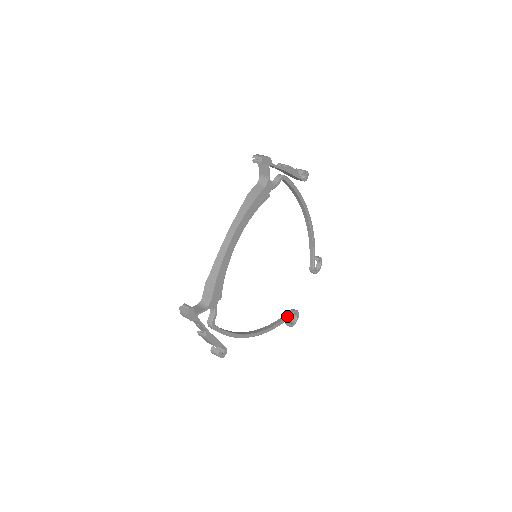
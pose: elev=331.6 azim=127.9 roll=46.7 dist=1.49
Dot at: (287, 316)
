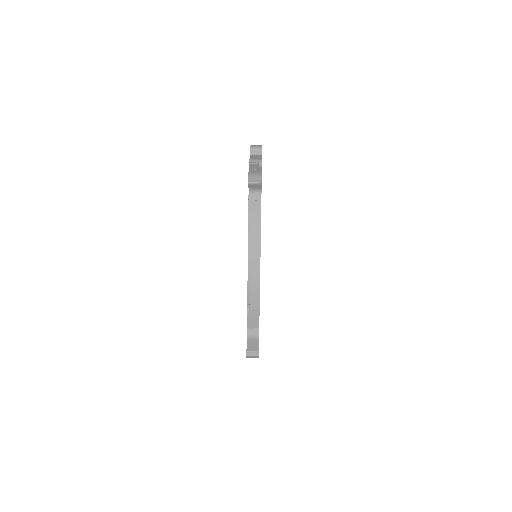
Dot at: occluded
